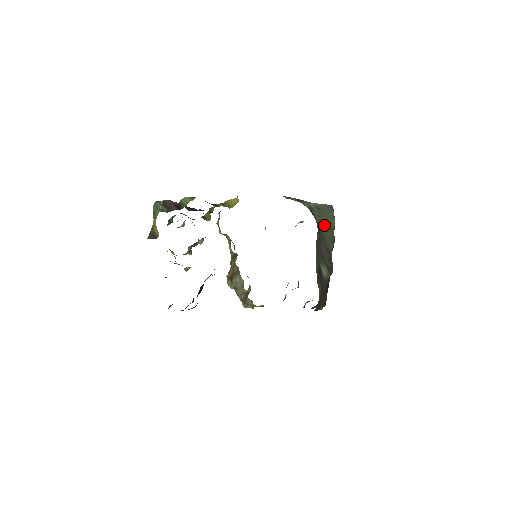
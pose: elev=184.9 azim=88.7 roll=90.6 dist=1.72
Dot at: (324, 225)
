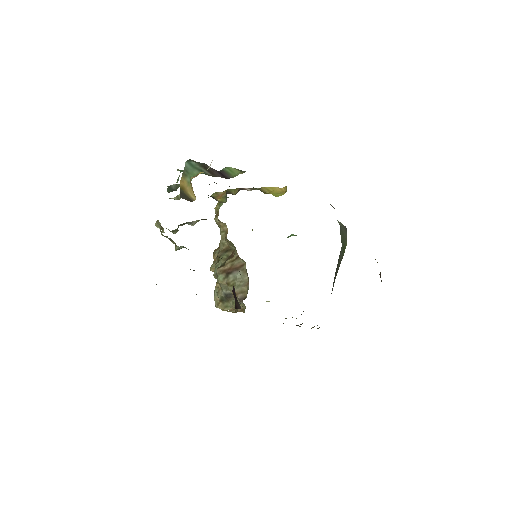
Dot at: (343, 244)
